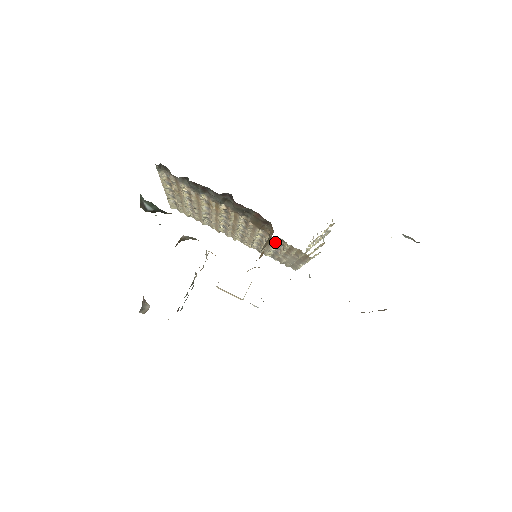
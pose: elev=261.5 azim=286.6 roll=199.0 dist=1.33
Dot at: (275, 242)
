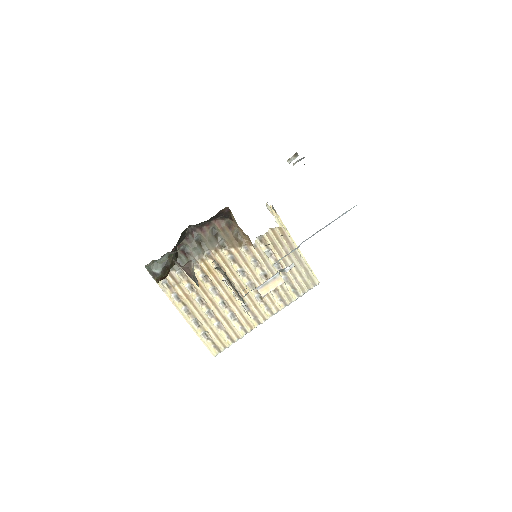
Dot at: (262, 251)
